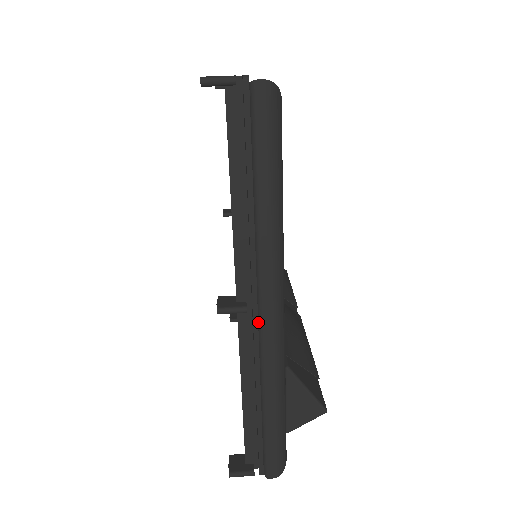
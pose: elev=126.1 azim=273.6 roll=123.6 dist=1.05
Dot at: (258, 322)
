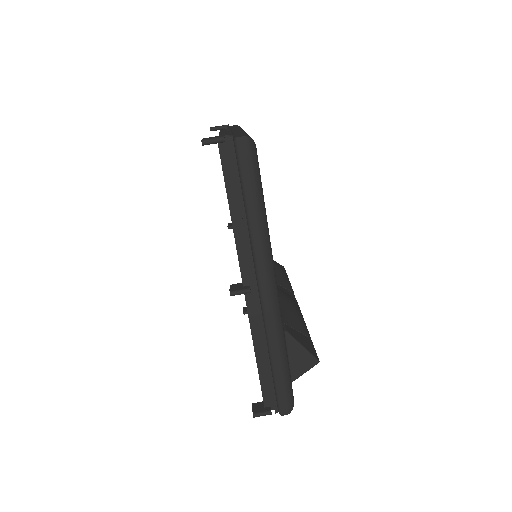
Dot at: (260, 299)
